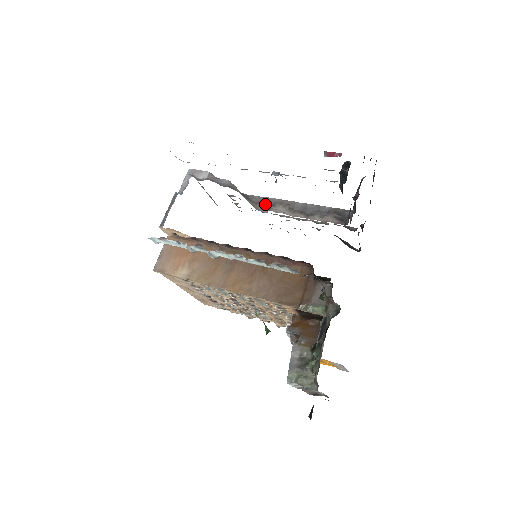
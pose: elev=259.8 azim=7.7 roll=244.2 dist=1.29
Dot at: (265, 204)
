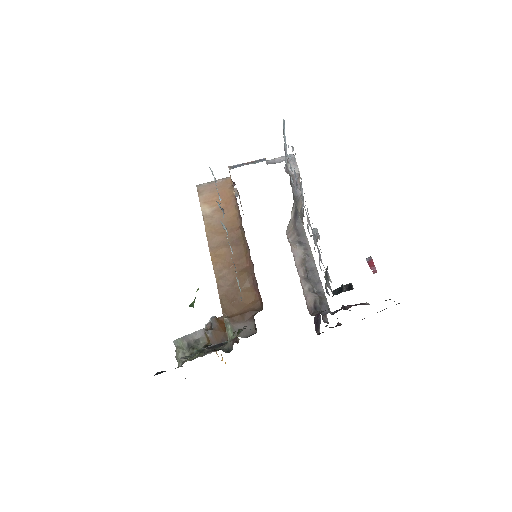
Dot at: (298, 236)
